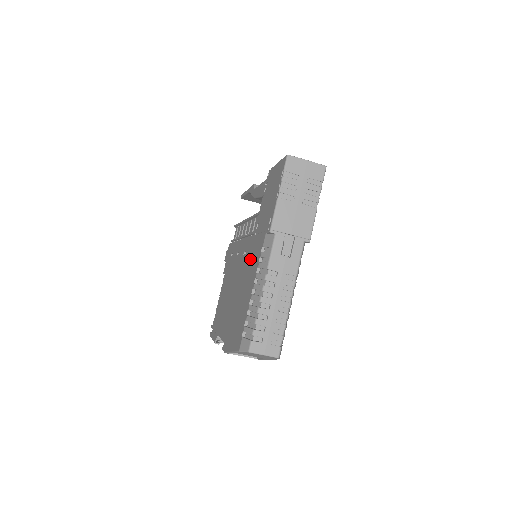
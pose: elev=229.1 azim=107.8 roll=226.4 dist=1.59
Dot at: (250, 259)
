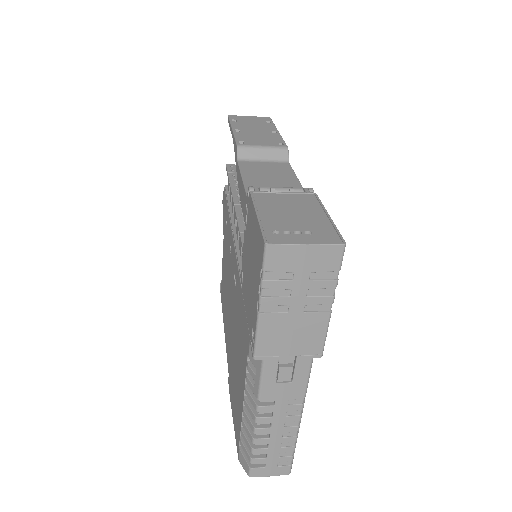
Dot at: (239, 324)
